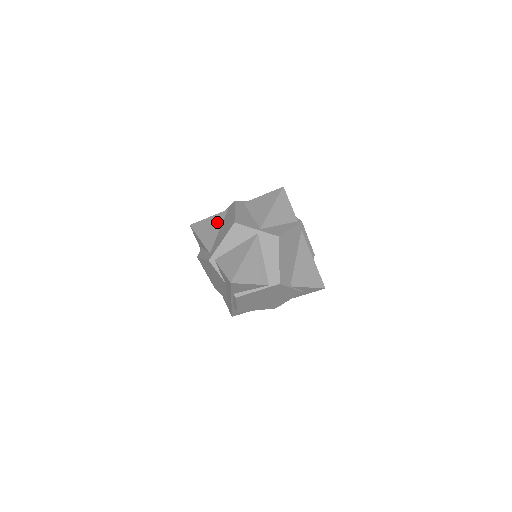
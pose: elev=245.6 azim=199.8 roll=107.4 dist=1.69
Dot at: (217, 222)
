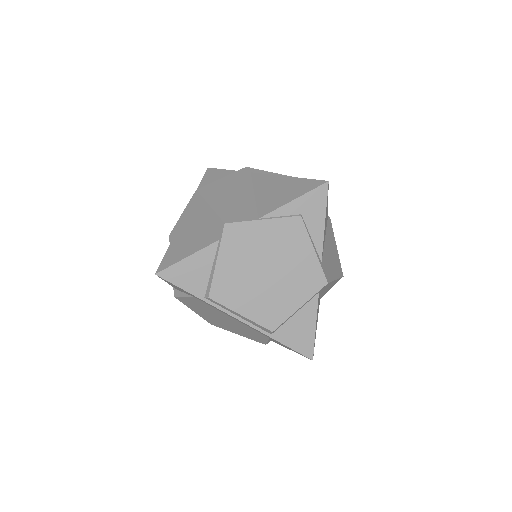
Dot at: occluded
